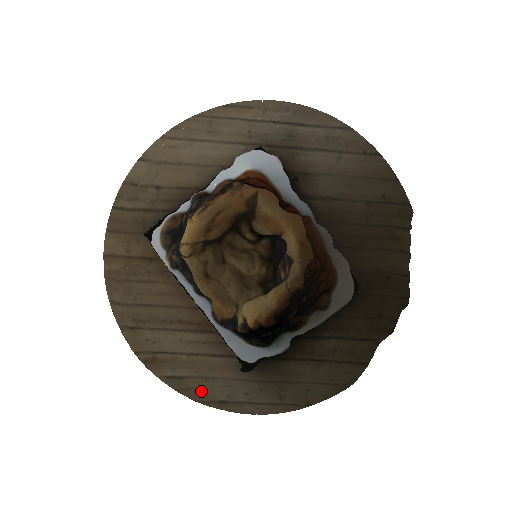
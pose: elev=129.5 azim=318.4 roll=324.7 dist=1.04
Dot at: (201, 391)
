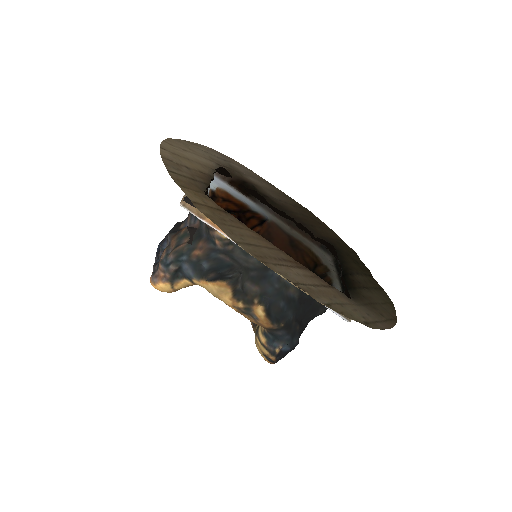
Dot at: (349, 314)
